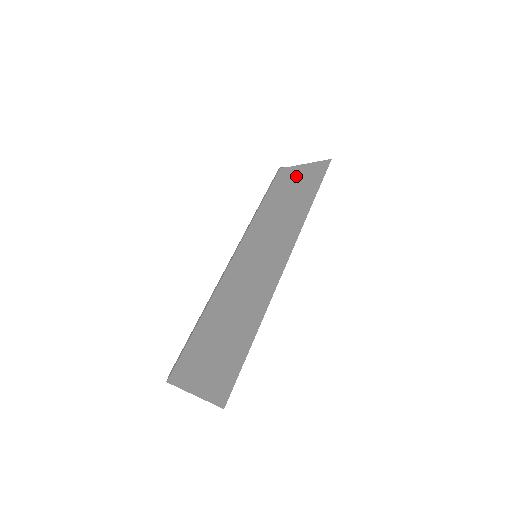
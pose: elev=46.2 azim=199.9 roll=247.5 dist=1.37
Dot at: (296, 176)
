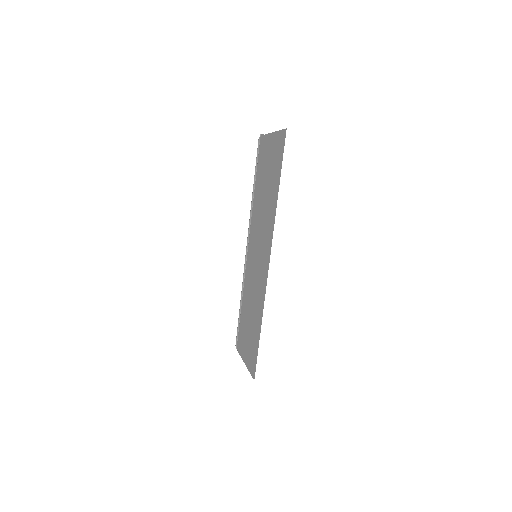
Dot at: (269, 153)
